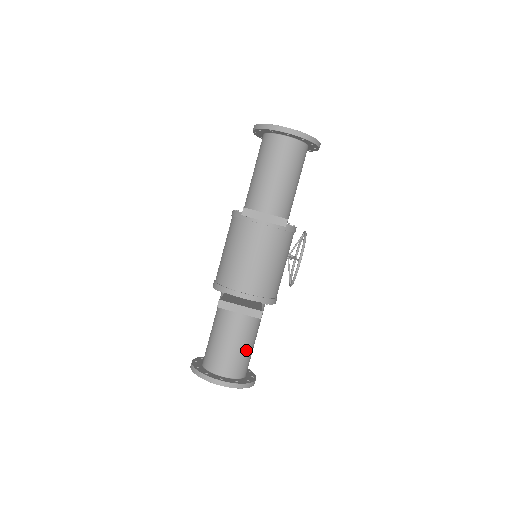
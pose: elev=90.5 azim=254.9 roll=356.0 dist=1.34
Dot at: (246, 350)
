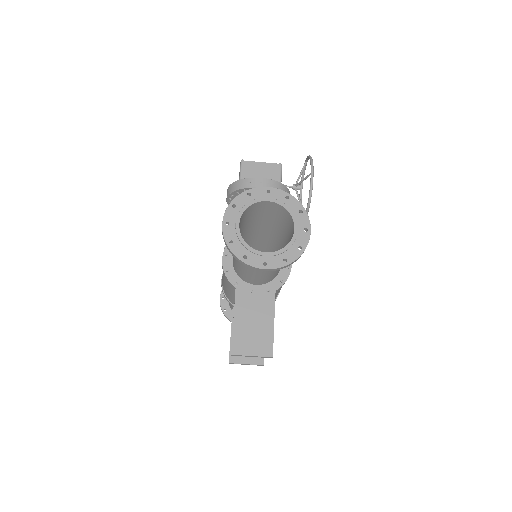
Dot at: occluded
